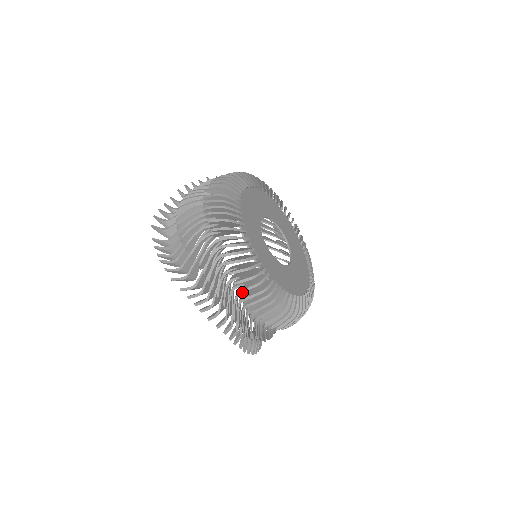
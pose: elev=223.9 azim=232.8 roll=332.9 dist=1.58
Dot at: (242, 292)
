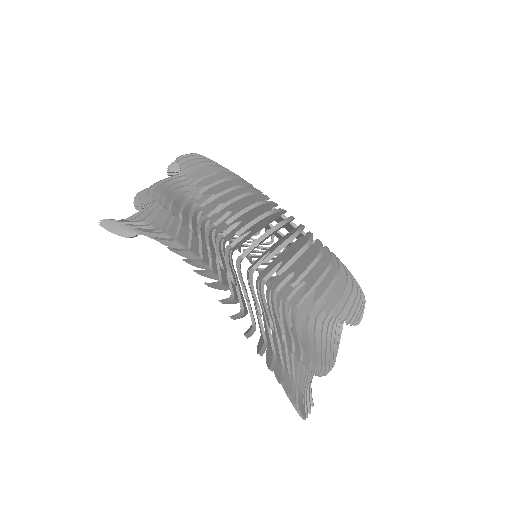
Dot at: (212, 210)
